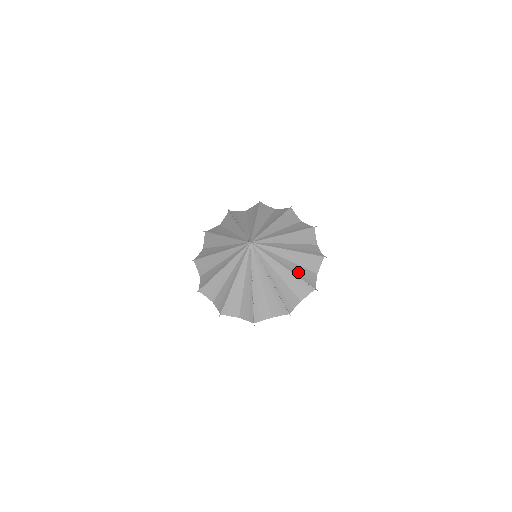
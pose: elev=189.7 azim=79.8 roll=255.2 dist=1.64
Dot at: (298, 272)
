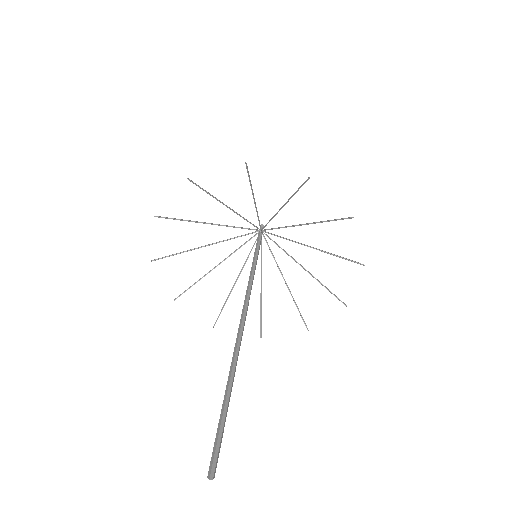
Dot at: occluded
